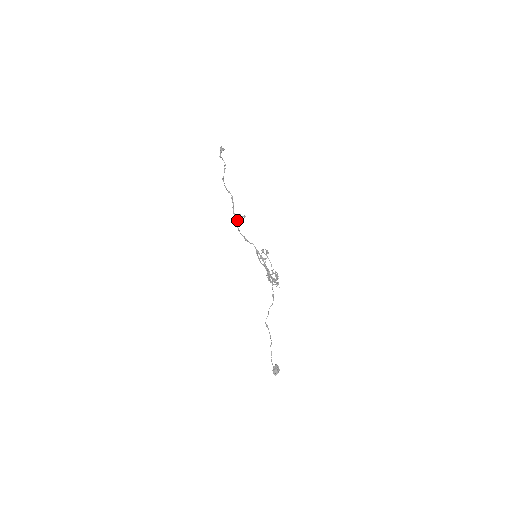
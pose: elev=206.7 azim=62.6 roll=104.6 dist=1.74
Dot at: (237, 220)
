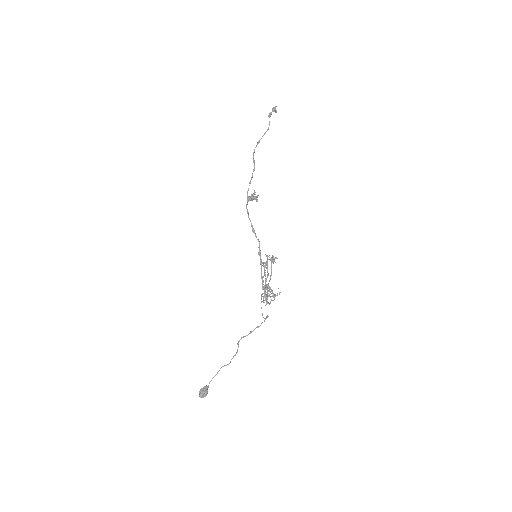
Dot at: (249, 199)
